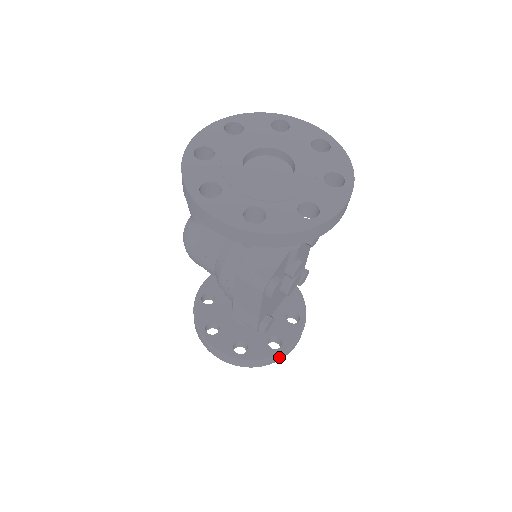
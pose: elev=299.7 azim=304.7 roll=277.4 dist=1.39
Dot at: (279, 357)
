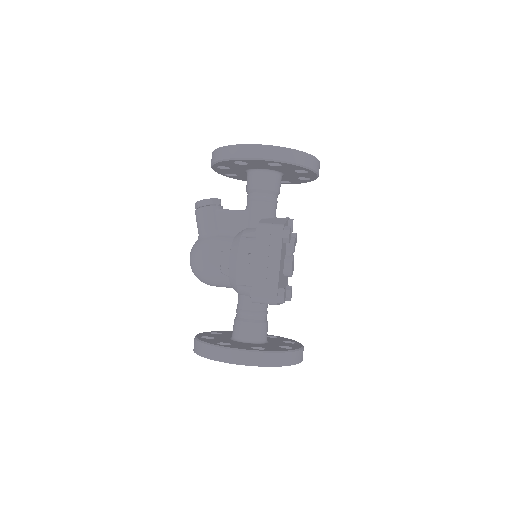
Dot at: (295, 356)
